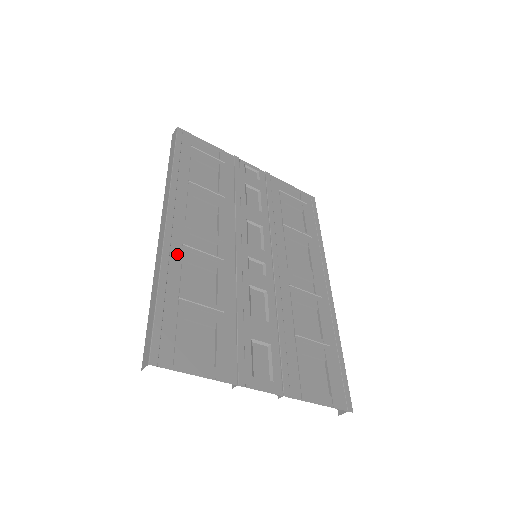
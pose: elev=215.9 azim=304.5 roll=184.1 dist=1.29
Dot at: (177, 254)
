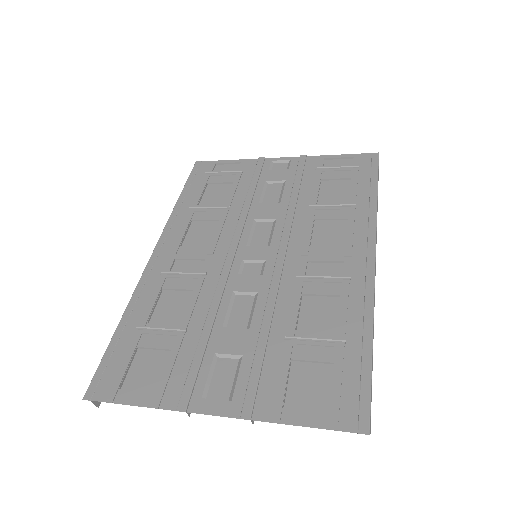
Dot at: (152, 284)
